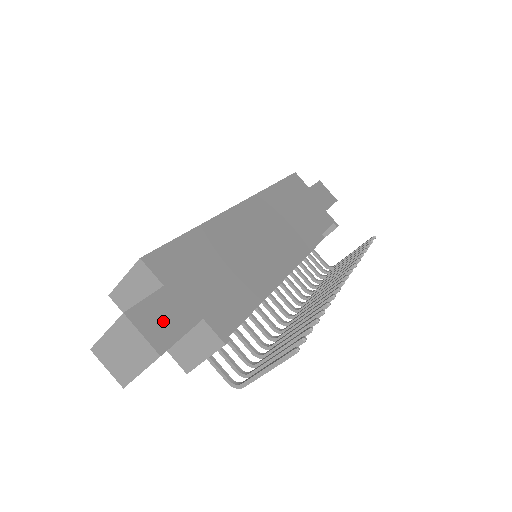
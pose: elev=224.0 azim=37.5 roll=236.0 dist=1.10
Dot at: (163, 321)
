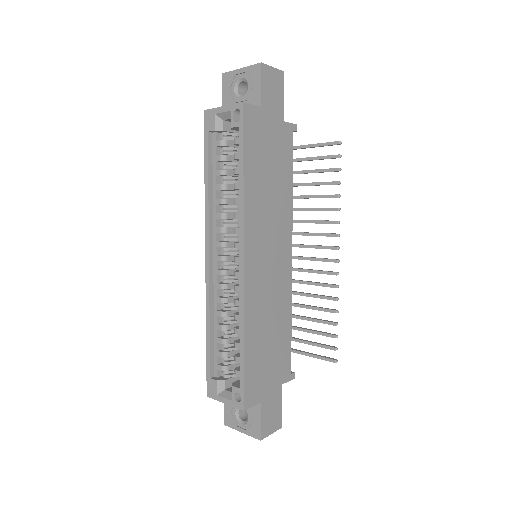
Dot at: (272, 416)
